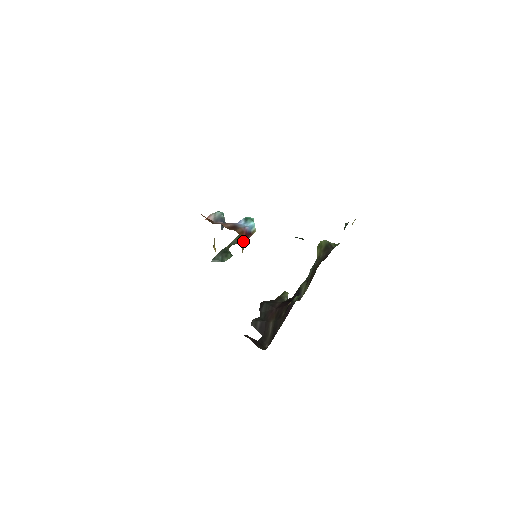
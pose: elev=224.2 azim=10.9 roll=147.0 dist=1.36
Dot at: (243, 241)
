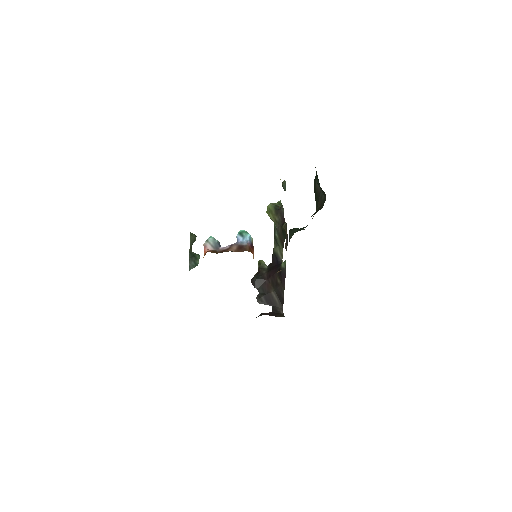
Dot at: occluded
